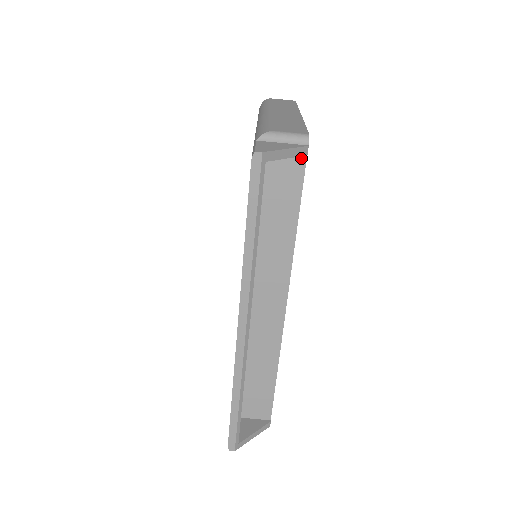
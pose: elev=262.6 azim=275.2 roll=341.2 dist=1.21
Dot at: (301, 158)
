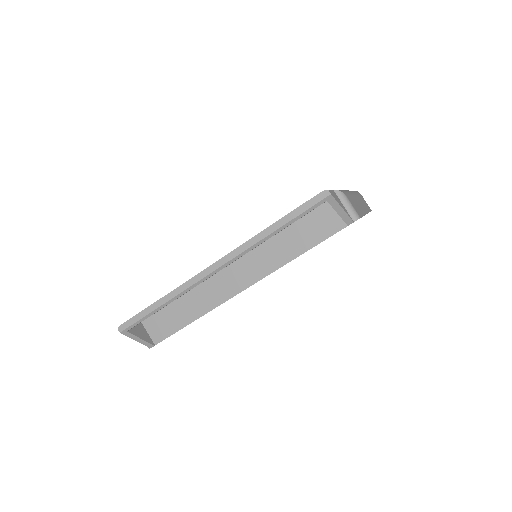
Dot at: (343, 224)
